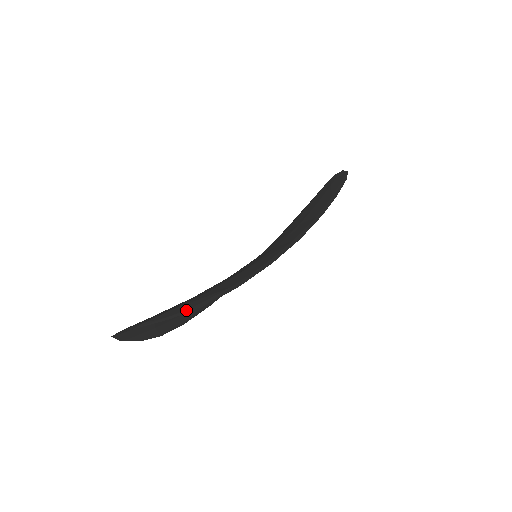
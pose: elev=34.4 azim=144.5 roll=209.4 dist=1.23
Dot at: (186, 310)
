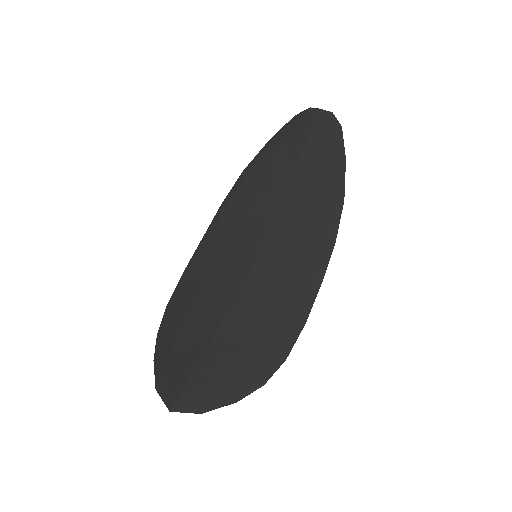
Dot at: (248, 391)
